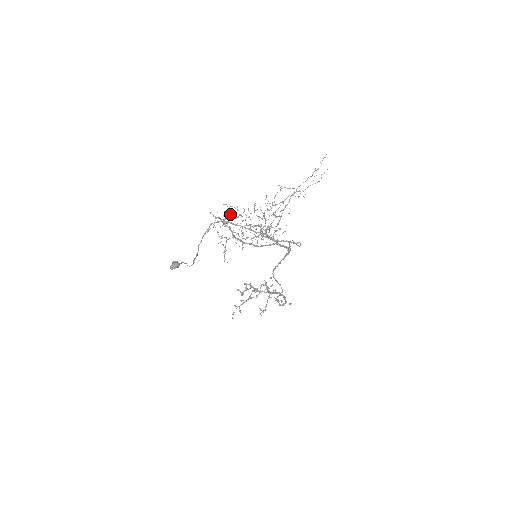
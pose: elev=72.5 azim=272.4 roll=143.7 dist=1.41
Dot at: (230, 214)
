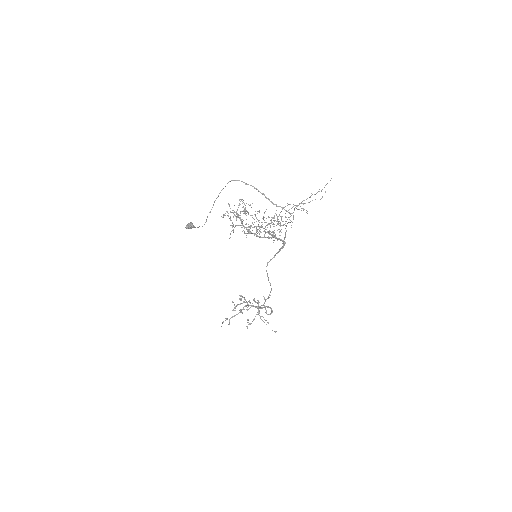
Dot at: (244, 210)
